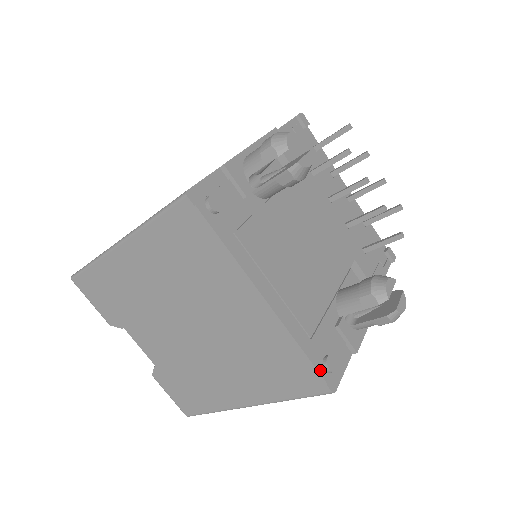
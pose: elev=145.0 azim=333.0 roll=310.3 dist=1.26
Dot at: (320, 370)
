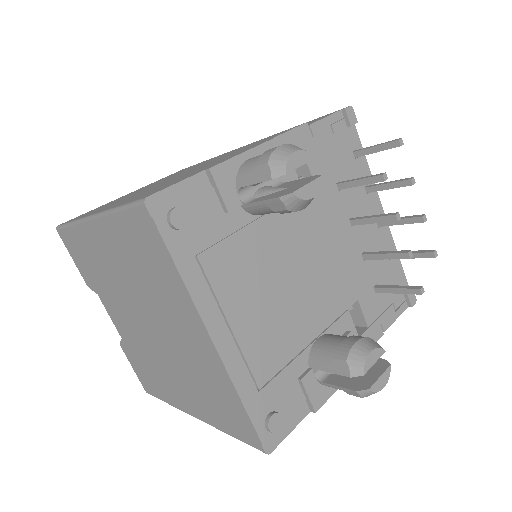
Dot at: (258, 428)
